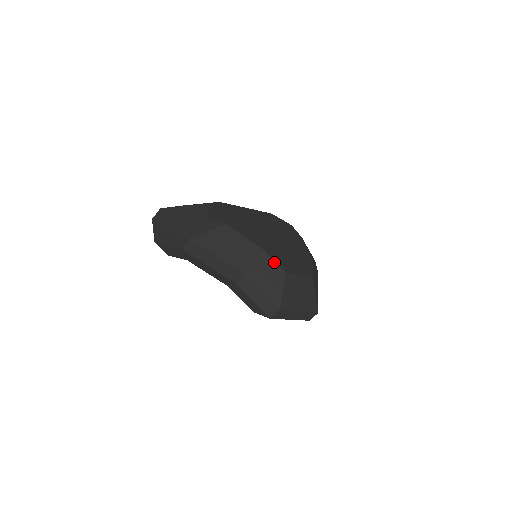
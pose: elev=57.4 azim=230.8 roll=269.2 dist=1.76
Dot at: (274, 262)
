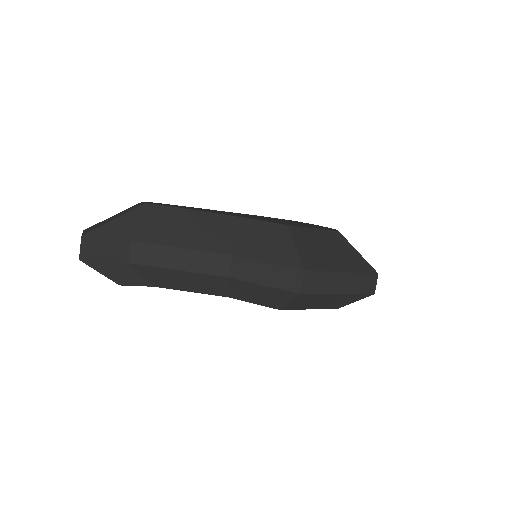
Dot at: (264, 222)
